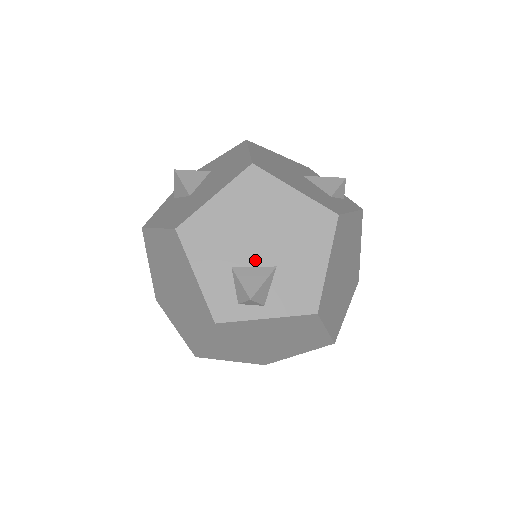
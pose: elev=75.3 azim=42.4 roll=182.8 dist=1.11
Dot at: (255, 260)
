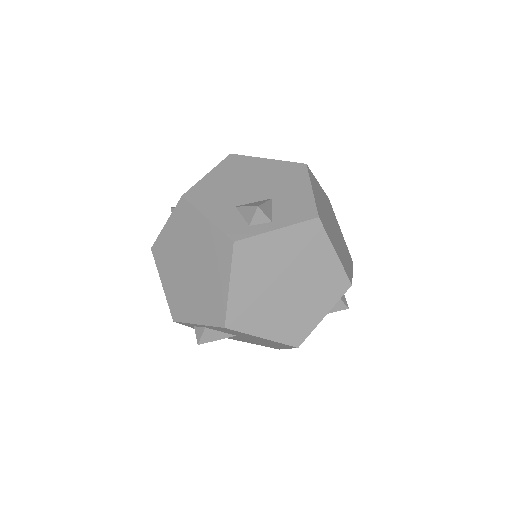
Dot at: (253, 199)
